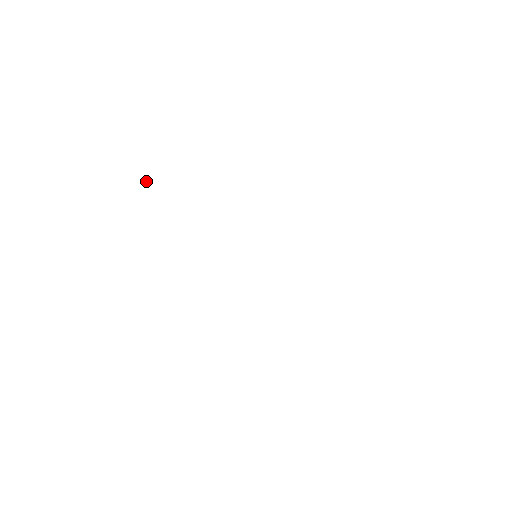
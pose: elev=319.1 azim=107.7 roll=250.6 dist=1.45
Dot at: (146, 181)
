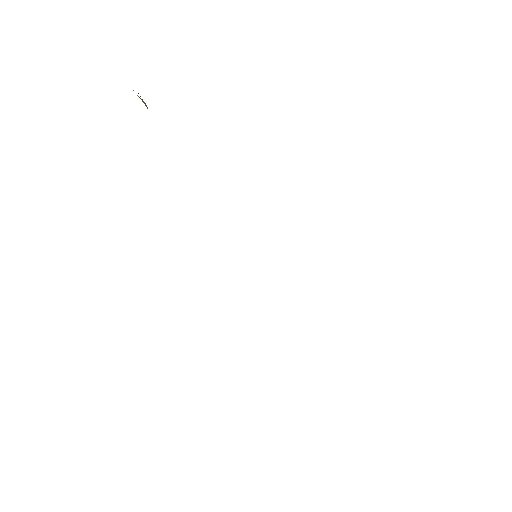
Dot at: (140, 98)
